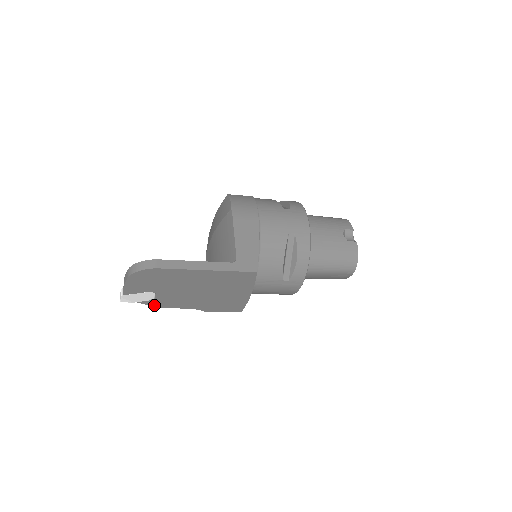
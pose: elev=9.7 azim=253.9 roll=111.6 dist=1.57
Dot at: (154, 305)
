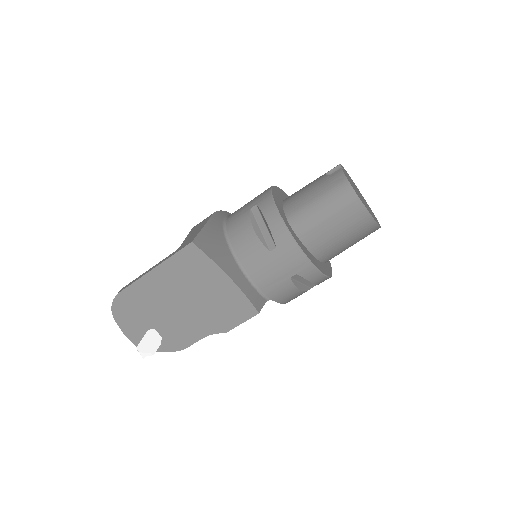
Dot at: (173, 349)
